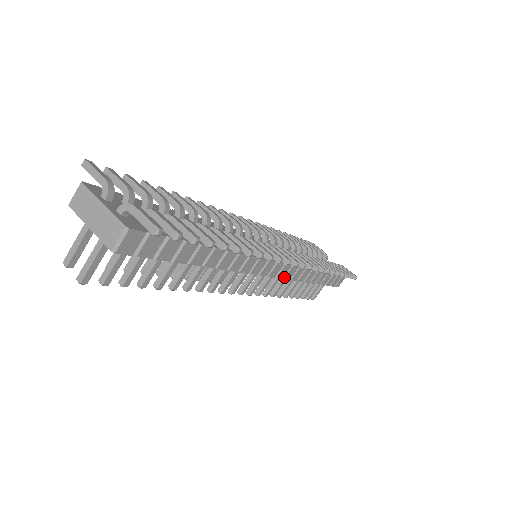
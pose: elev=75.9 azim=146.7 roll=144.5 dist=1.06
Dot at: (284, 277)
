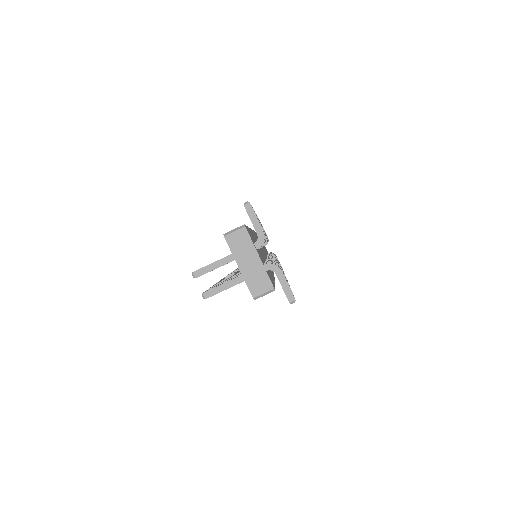
Dot at: occluded
